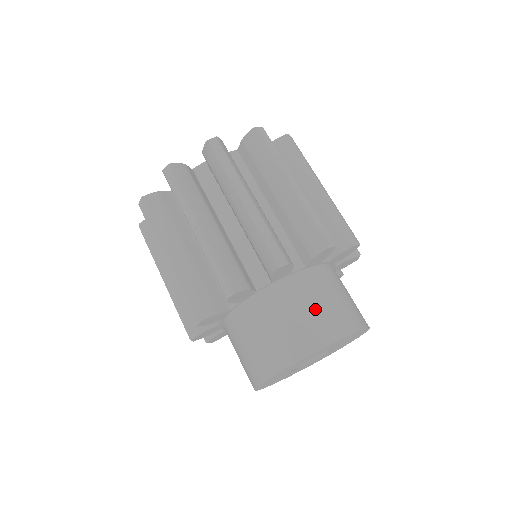
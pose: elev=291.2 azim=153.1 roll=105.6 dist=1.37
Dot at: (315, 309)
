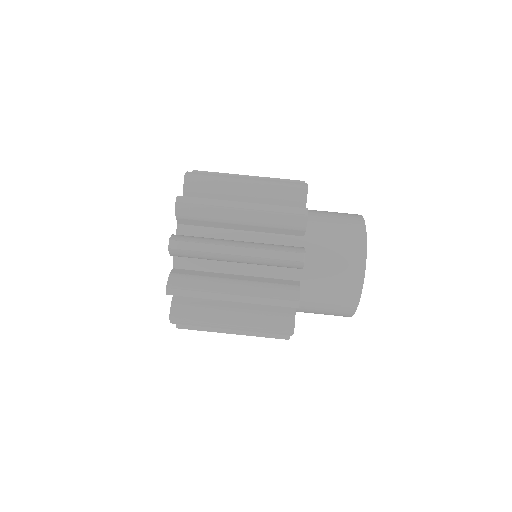
Dot at: (334, 280)
